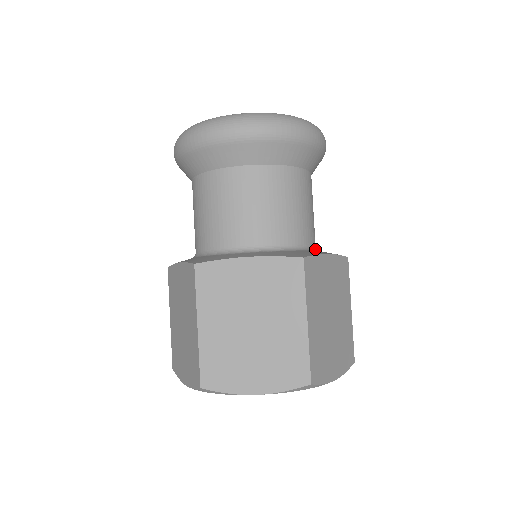
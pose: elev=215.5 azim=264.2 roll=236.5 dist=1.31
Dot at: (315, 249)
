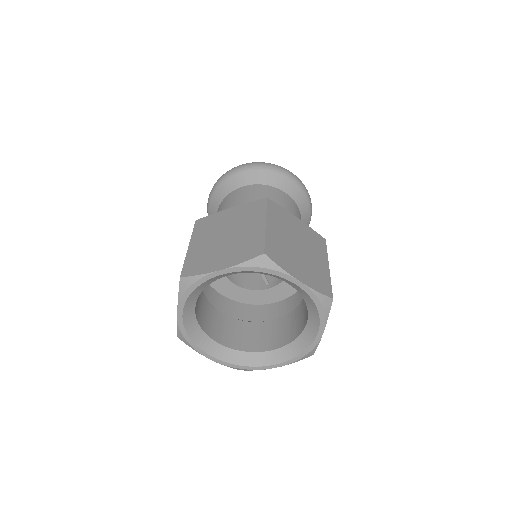
Dot at: occluded
